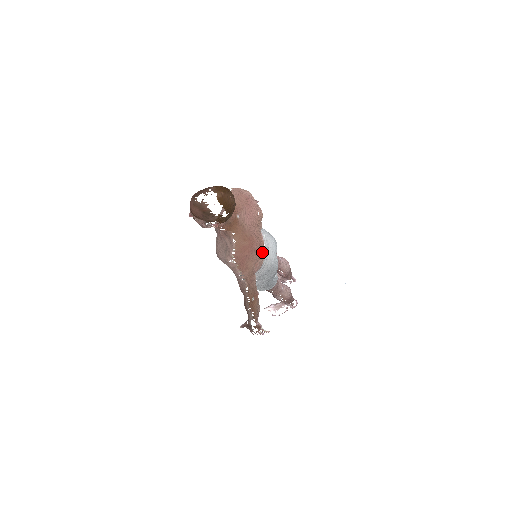
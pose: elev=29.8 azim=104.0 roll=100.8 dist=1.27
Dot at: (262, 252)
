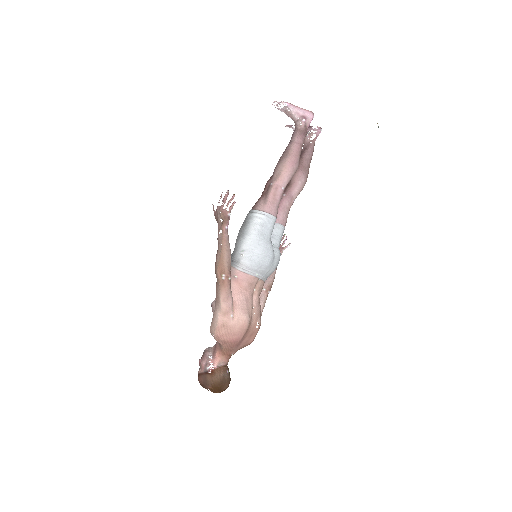
Dot at: (260, 285)
